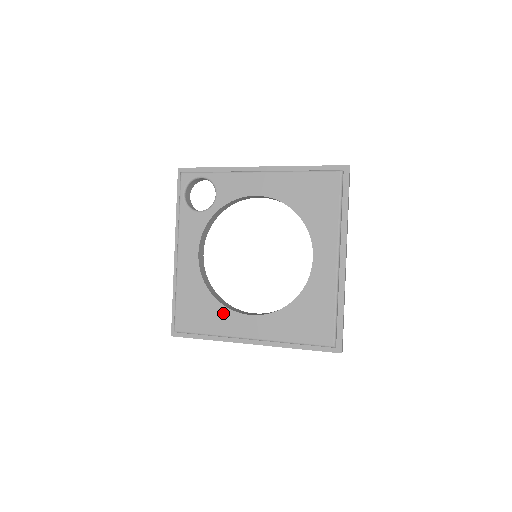
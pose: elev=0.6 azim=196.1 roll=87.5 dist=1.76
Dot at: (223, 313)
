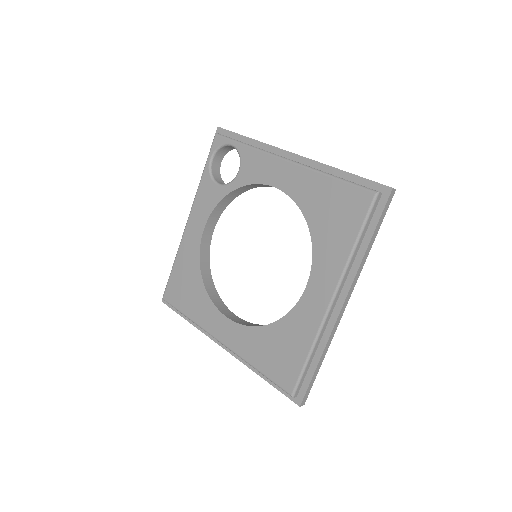
Dot at: (205, 302)
